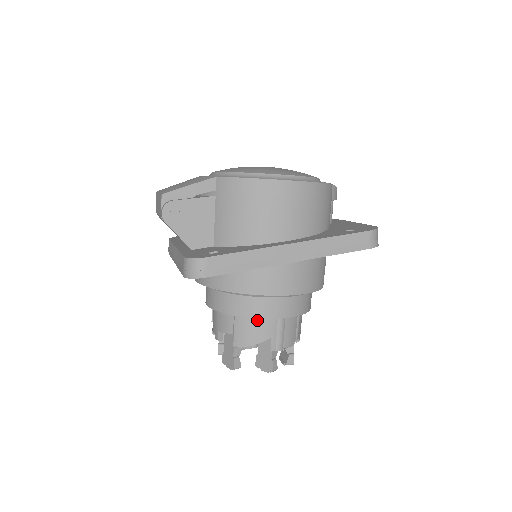
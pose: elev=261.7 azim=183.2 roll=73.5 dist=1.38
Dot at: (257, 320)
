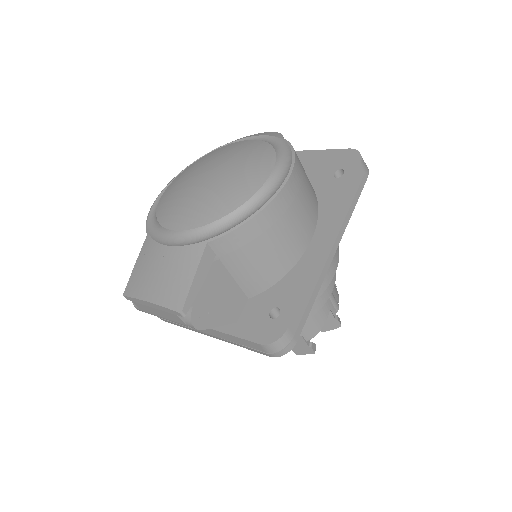
Dot at: occluded
